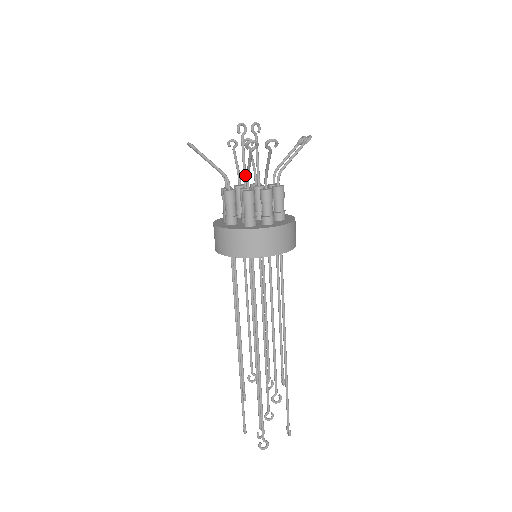
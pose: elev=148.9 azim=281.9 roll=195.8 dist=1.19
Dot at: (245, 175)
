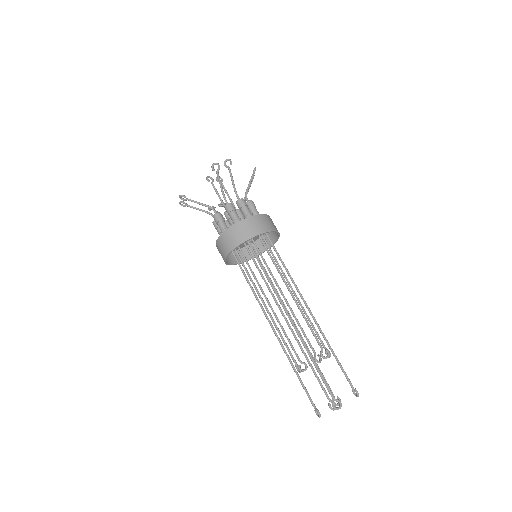
Dot at: (224, 204)
